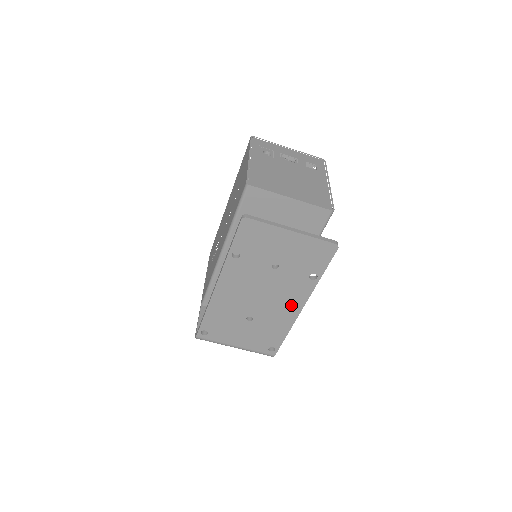
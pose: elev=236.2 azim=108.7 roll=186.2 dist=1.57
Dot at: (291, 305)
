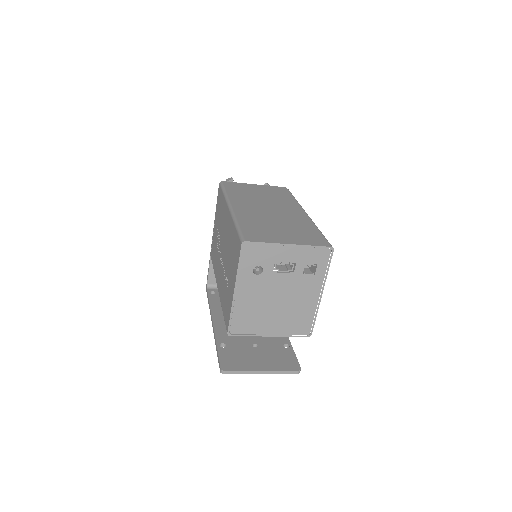
Dot at: occluded
